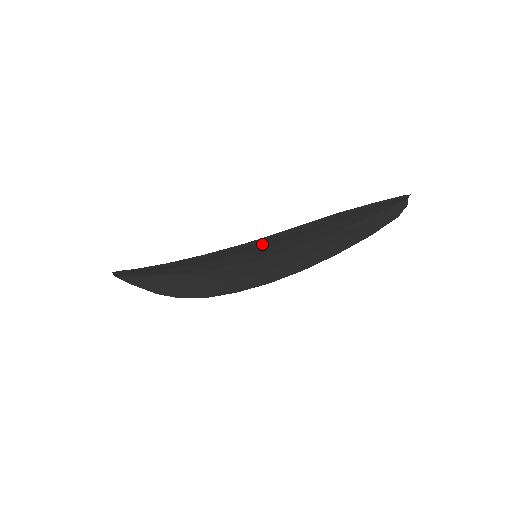
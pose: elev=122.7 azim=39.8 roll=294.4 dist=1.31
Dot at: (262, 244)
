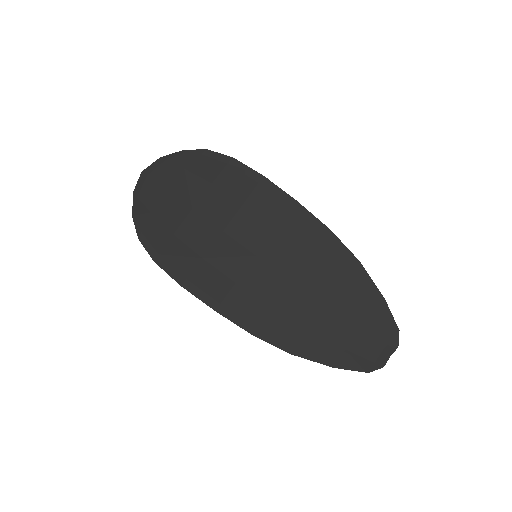
Dot at: (295, 224)
